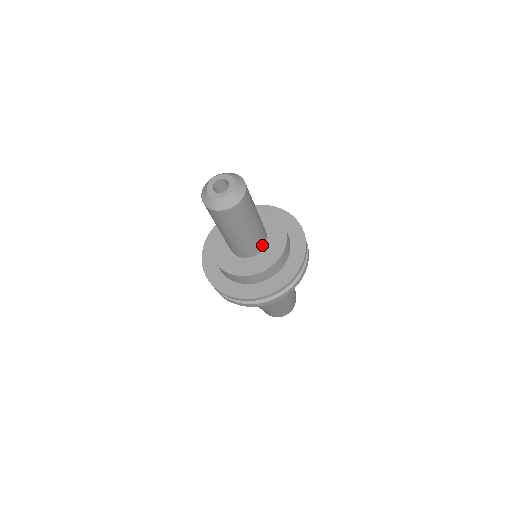
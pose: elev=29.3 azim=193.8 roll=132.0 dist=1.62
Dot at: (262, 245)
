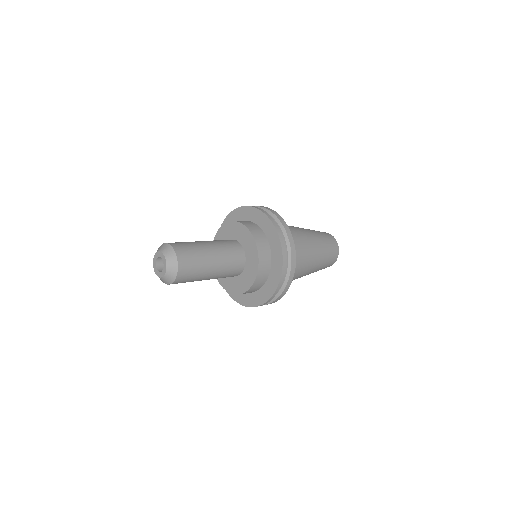
Dot at: (237, 272)
